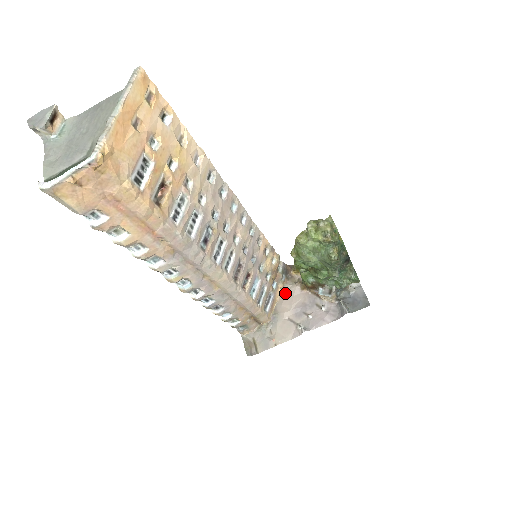
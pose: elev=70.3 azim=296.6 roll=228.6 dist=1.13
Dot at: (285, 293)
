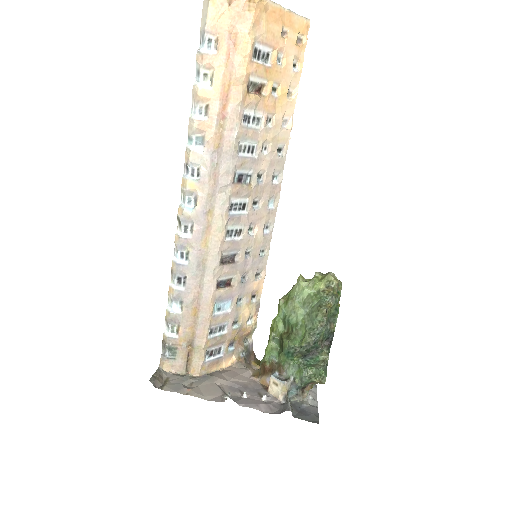
Dot at: (233, 368)
